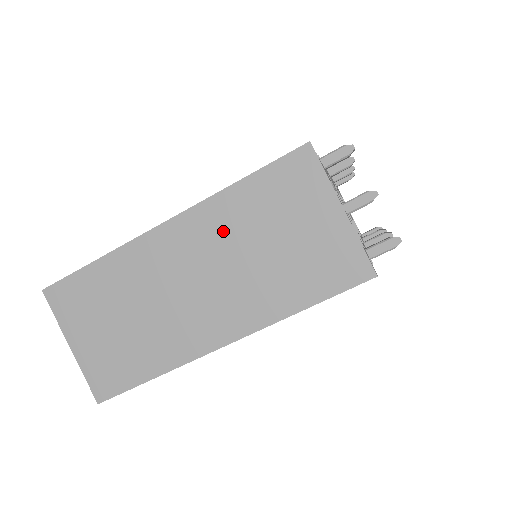
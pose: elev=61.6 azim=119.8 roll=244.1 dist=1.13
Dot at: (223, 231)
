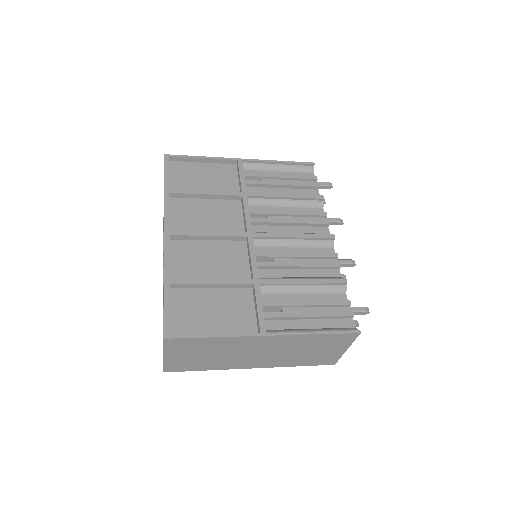
Dot at: (292, 344)
